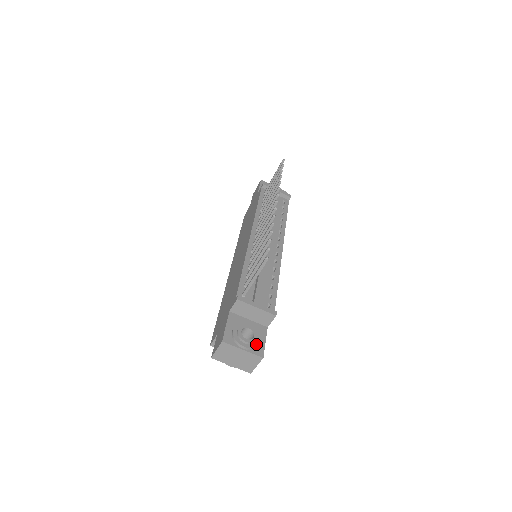
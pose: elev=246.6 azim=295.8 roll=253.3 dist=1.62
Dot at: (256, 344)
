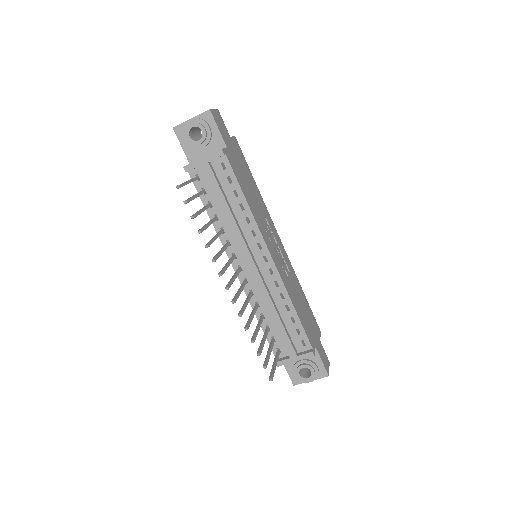
Dot at: (316, 374)
